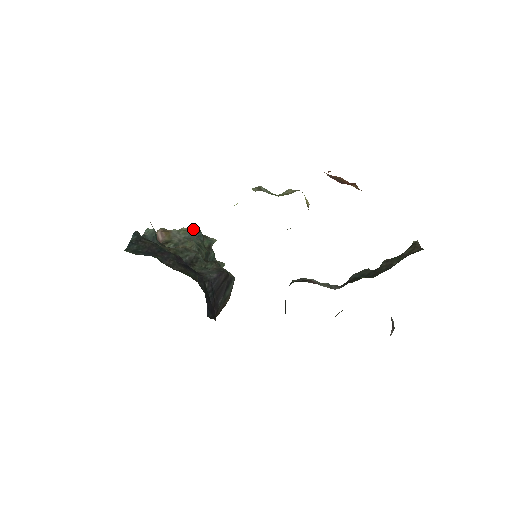
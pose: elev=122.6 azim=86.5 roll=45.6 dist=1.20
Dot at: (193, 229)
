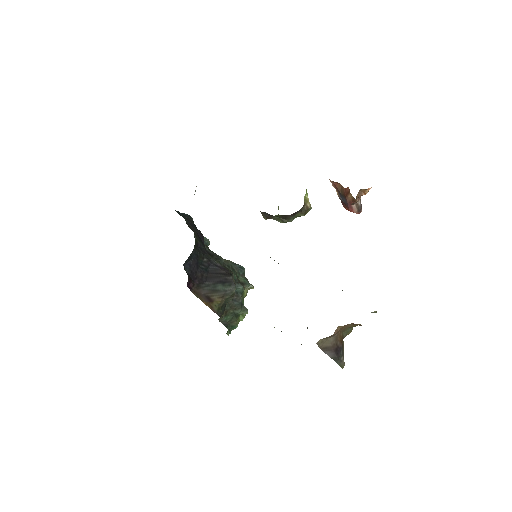
Dot at: (240, 265)
